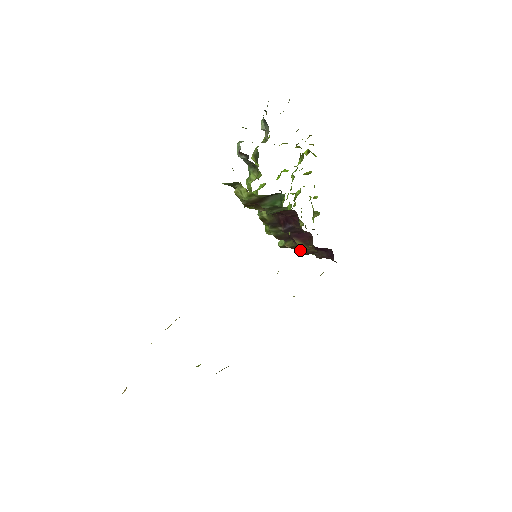
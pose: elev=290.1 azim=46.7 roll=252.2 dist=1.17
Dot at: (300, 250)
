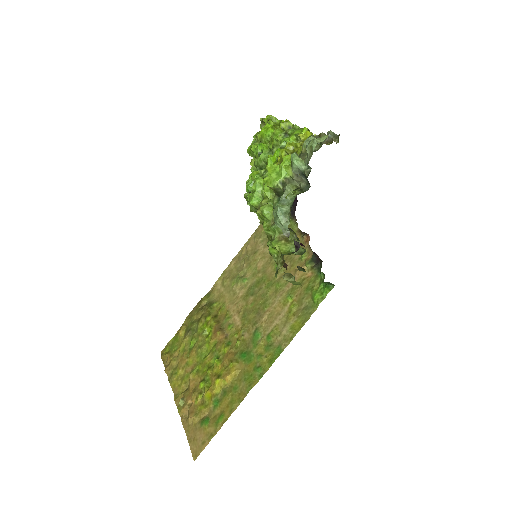
Dot at: occluded
